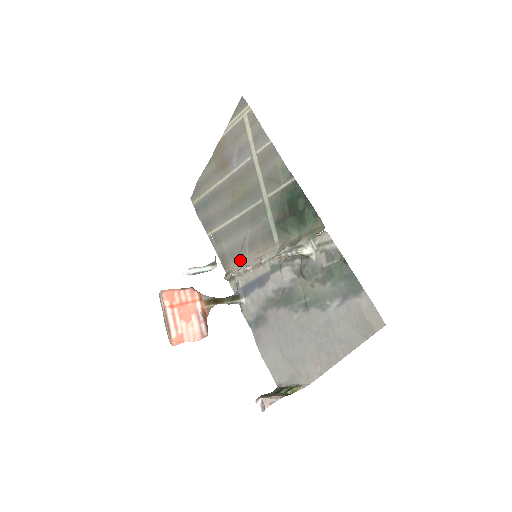
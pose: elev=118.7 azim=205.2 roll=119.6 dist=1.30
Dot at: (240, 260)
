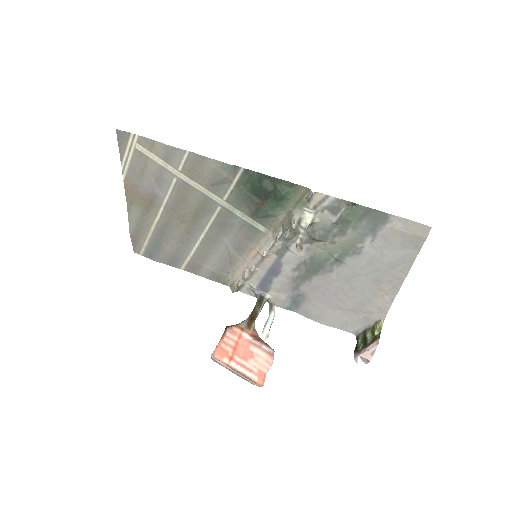
Dot at: (236, 268)
